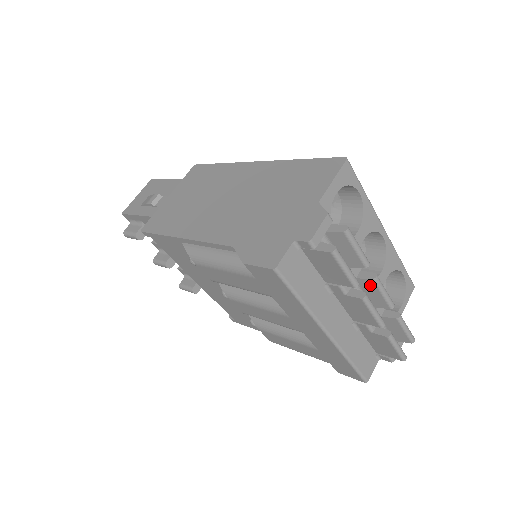
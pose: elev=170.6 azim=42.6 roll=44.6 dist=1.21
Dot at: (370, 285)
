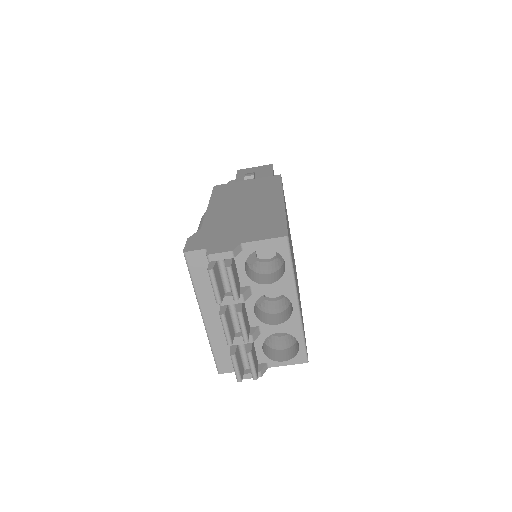
Dot at: occluded
